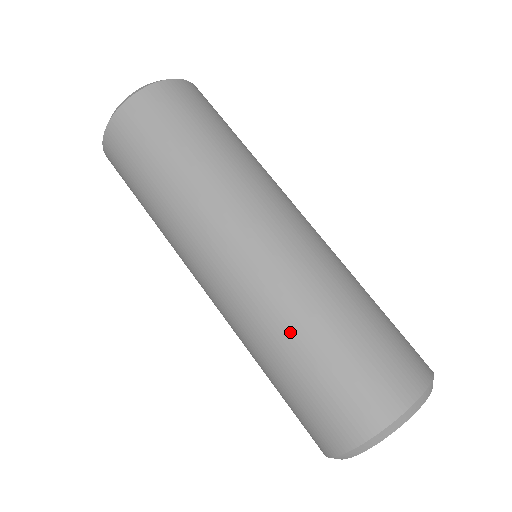
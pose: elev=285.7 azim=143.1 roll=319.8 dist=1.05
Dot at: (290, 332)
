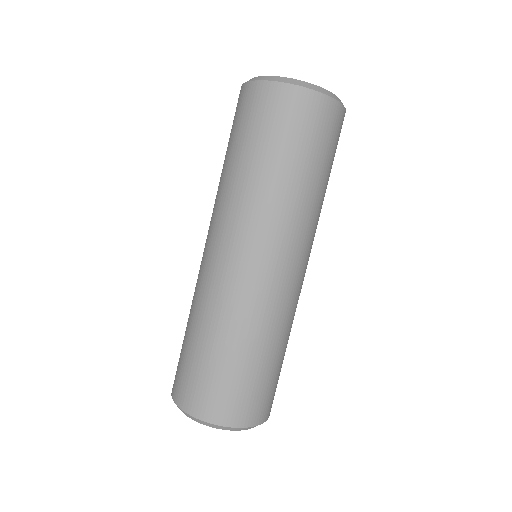
Dot at: (256, 339)
